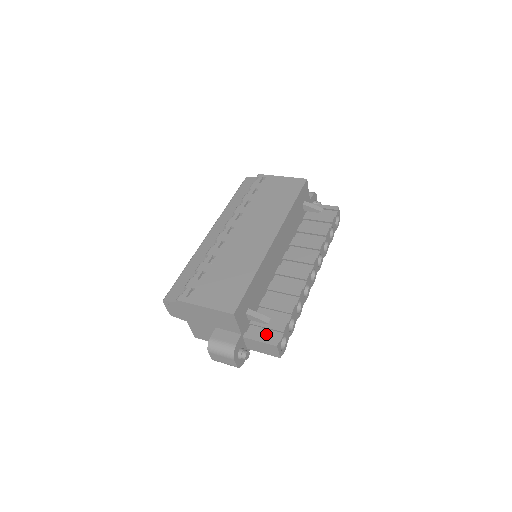
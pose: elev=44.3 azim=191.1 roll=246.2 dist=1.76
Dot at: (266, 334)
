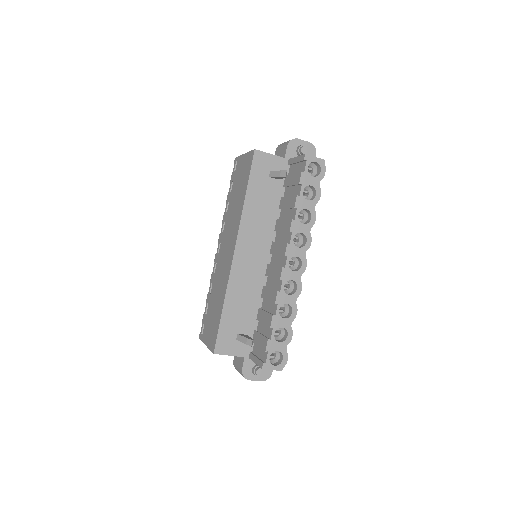
Dot at: (260, 353)
